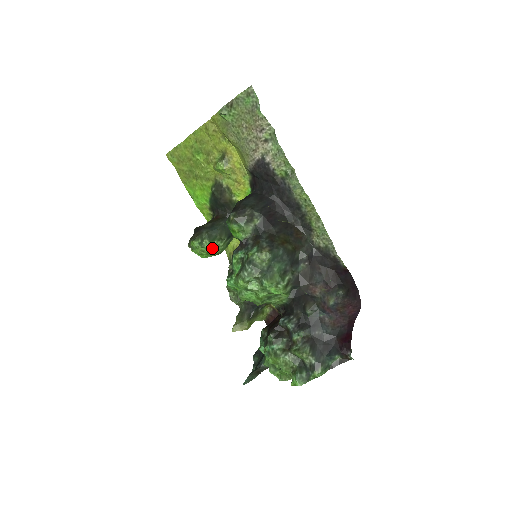
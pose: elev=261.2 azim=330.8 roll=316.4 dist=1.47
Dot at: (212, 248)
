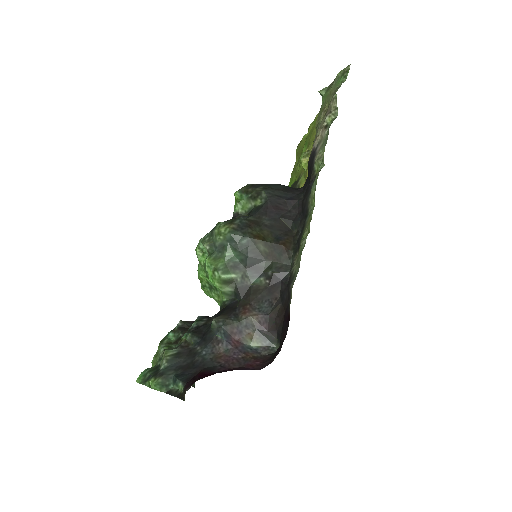
Dot at: occluded
